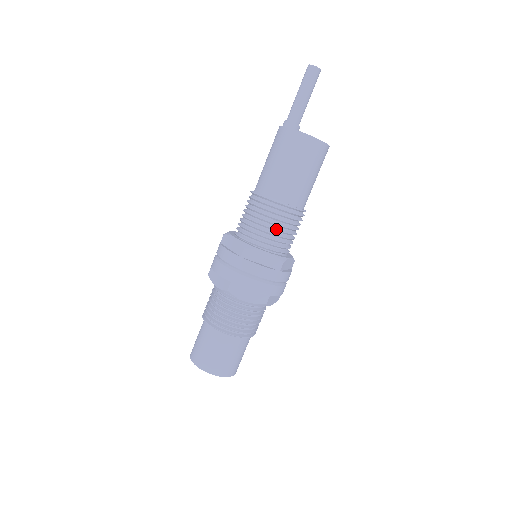
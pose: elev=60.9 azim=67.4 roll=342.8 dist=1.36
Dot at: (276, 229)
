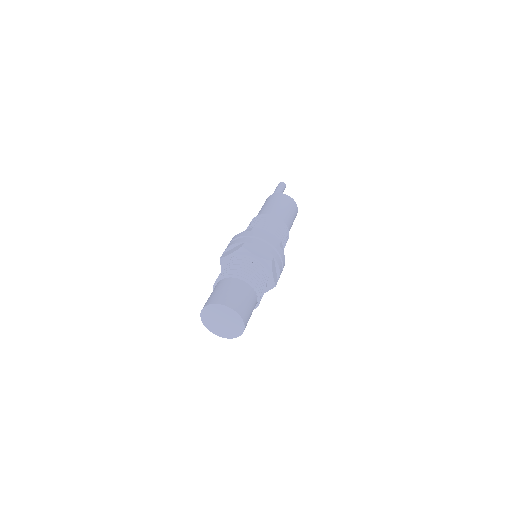
Dot at: (273, 226)
